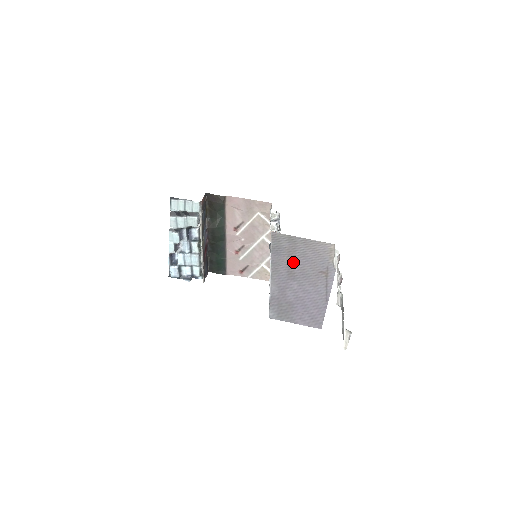
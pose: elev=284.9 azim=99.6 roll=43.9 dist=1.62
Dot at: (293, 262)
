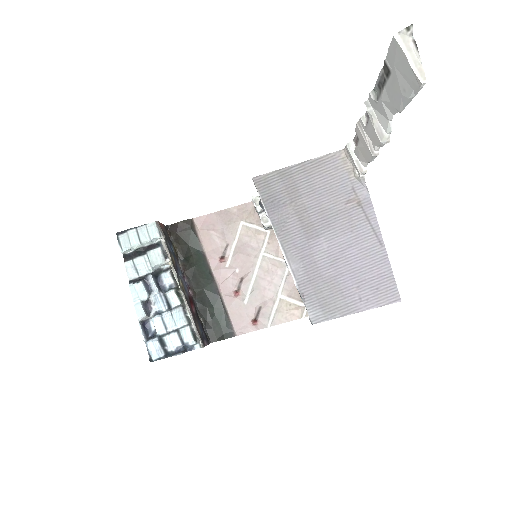
Dot at: (302, 208)
